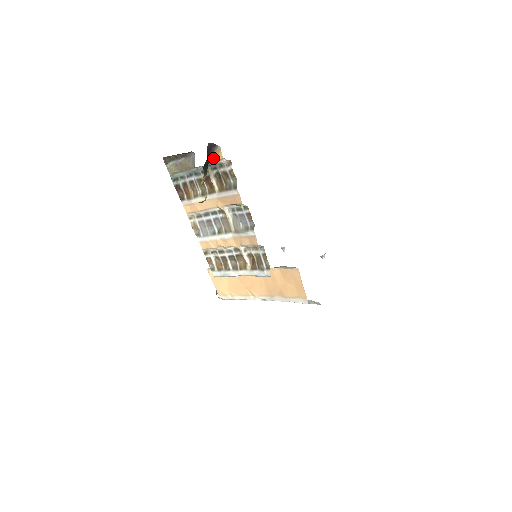
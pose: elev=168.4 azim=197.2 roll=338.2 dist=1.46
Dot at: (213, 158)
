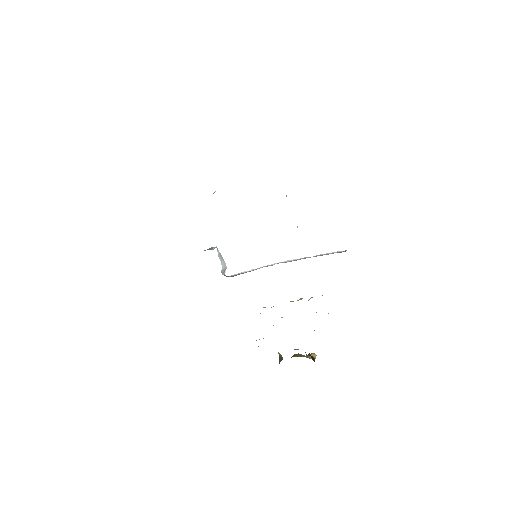
Dot at: occluded
